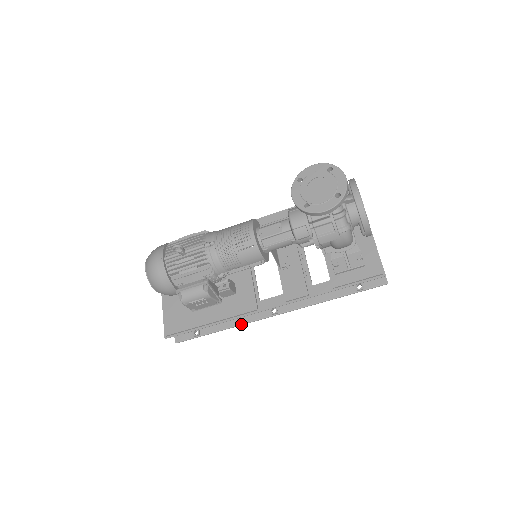
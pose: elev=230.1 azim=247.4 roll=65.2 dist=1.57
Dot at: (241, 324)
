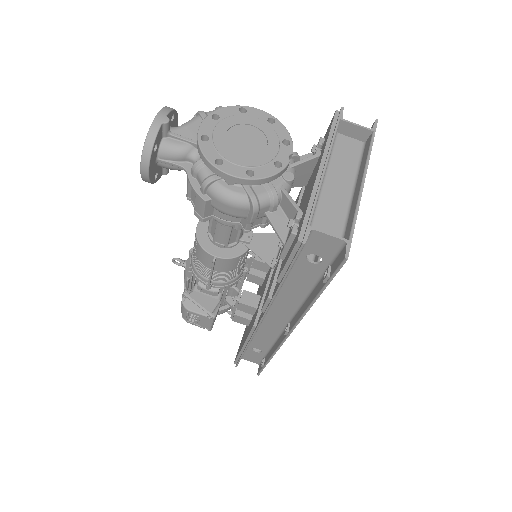
Dot at: (275, 350)
